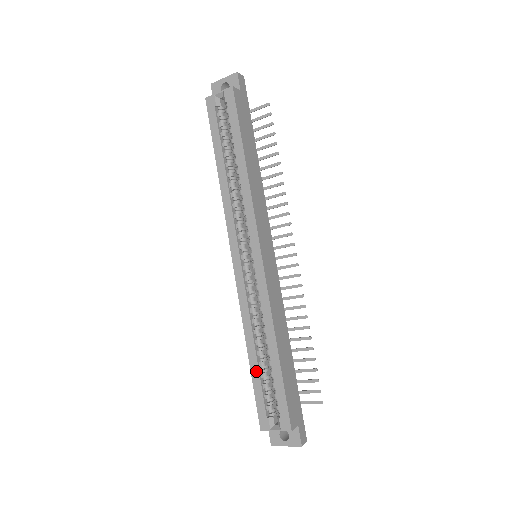
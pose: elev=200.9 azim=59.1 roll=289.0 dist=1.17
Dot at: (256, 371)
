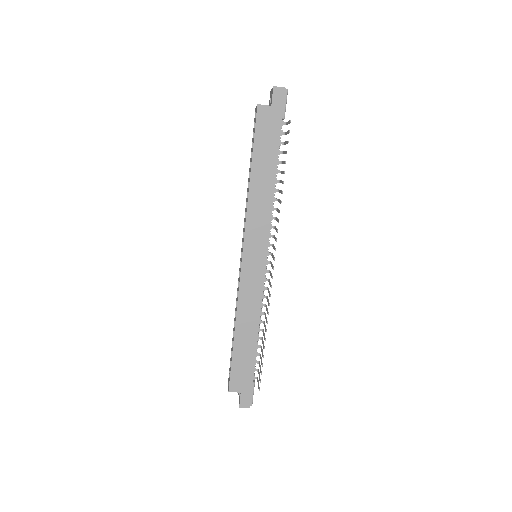
Dot at: (232, 339)
